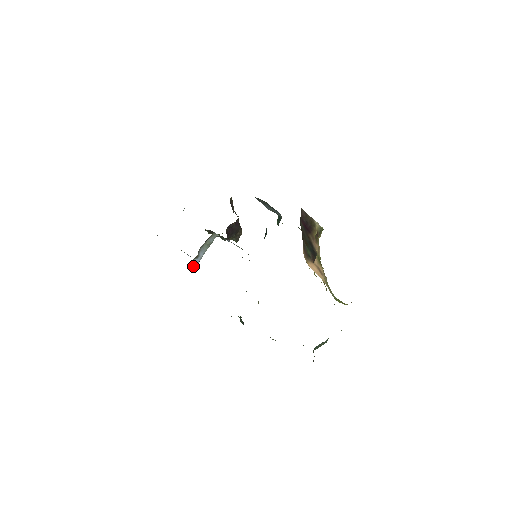
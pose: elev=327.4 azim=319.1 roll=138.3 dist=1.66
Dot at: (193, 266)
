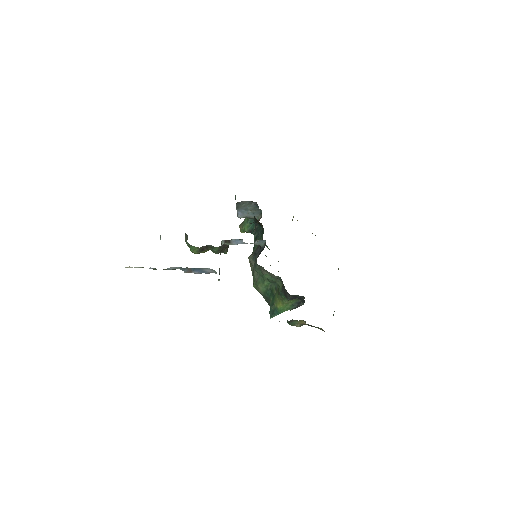
Dot at: occluded
